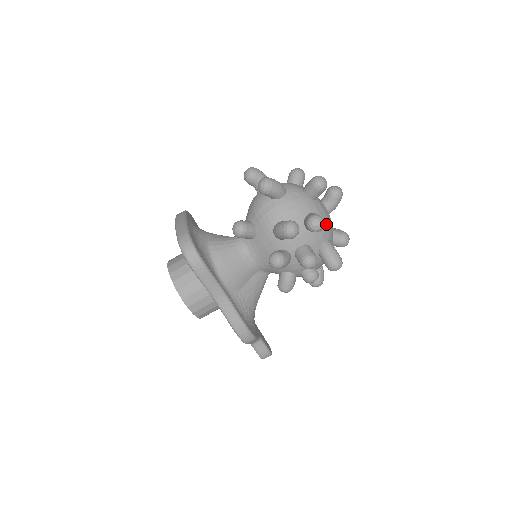
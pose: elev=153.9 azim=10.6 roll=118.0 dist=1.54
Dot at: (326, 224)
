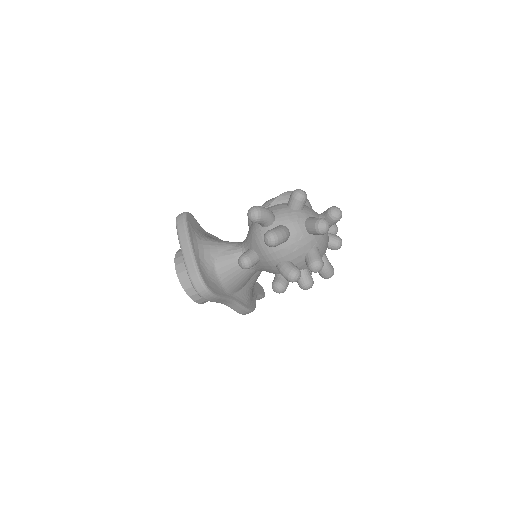
Dot at: (324, 247)
